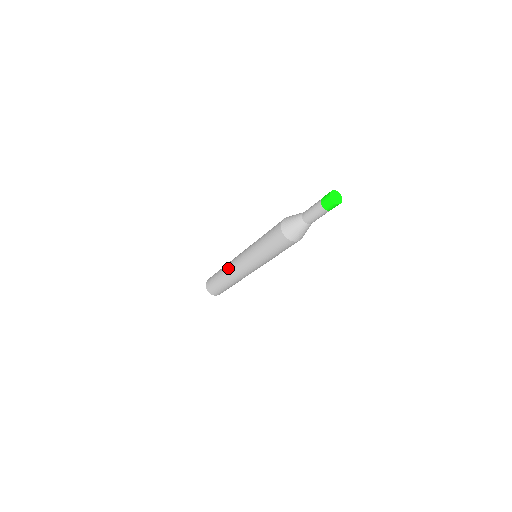
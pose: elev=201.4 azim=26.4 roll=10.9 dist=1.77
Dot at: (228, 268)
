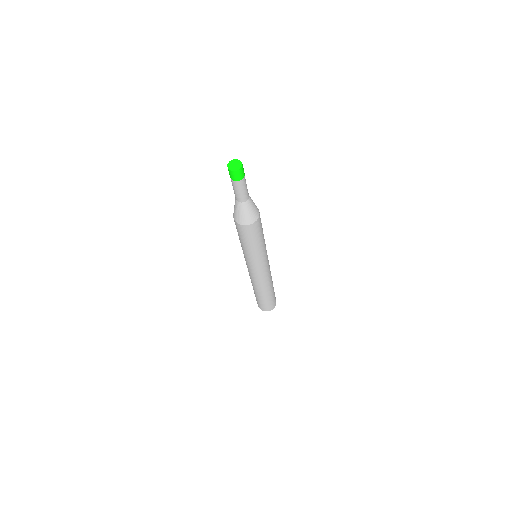
Dot at: occluded
